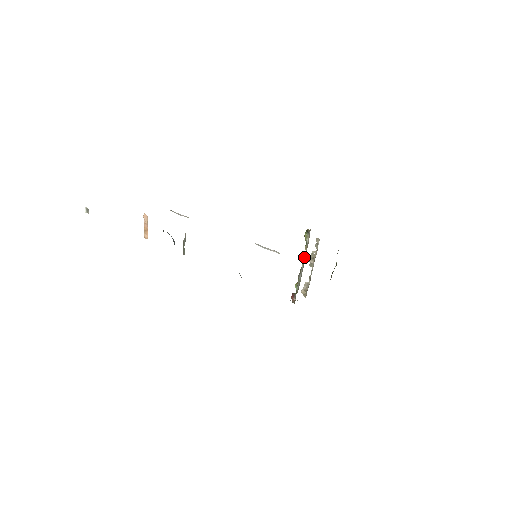
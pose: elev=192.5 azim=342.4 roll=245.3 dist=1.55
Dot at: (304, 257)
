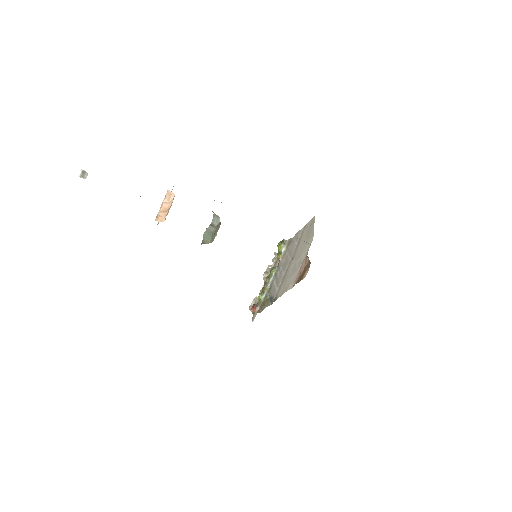
Dot at: (273, 267)
